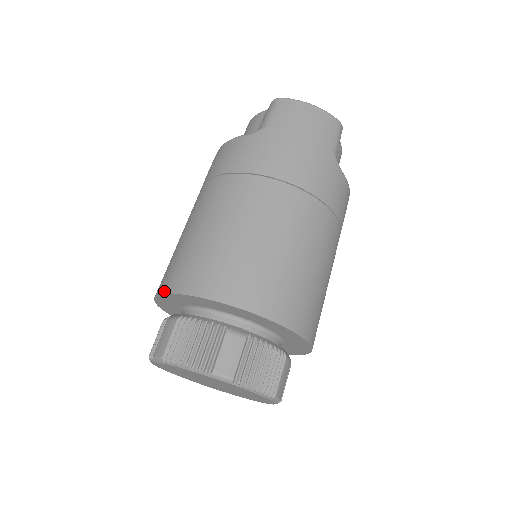
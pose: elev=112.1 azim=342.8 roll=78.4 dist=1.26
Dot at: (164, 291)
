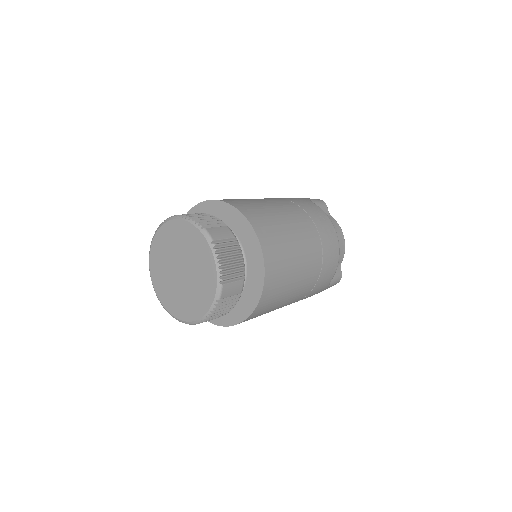
Dot at: occluded
